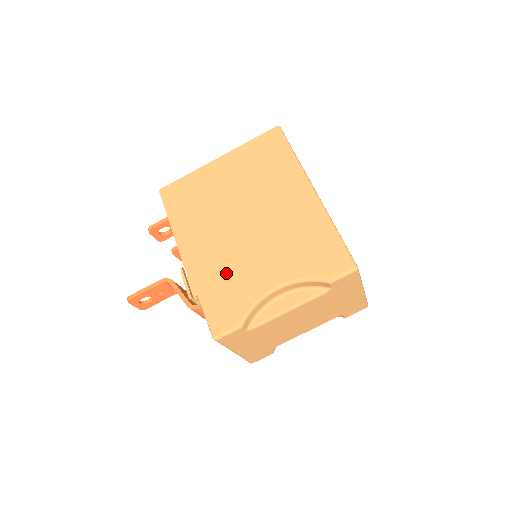
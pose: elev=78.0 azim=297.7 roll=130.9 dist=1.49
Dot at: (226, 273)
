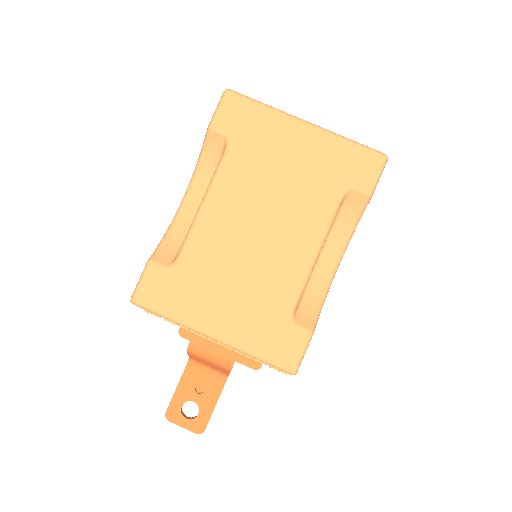
Dot at: occluded
